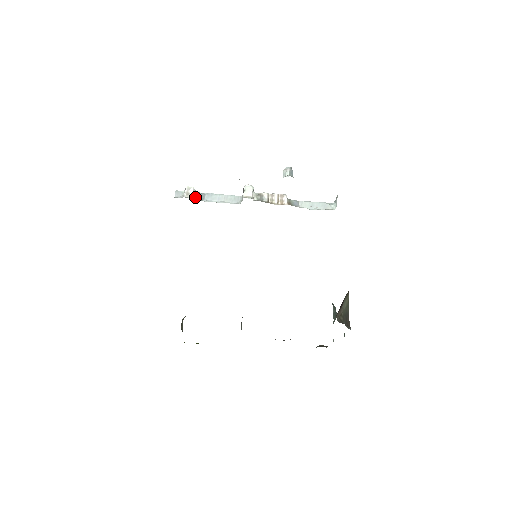
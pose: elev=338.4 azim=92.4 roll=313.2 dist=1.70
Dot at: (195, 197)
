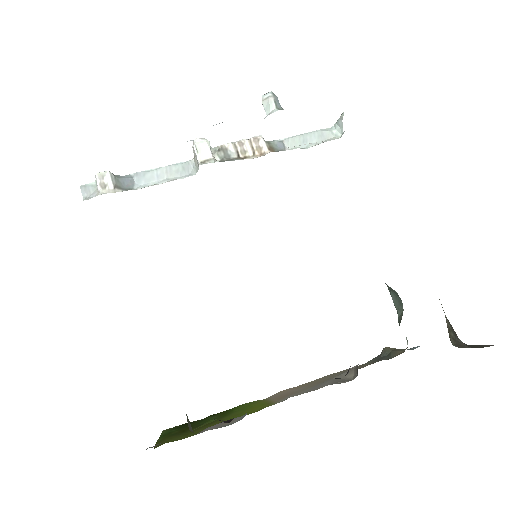
Dot at: (118, 187)
